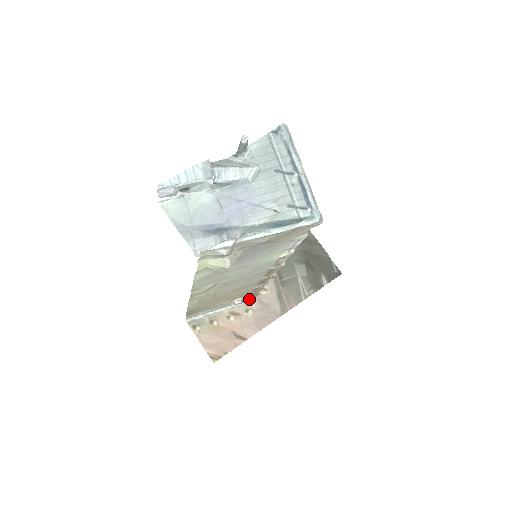
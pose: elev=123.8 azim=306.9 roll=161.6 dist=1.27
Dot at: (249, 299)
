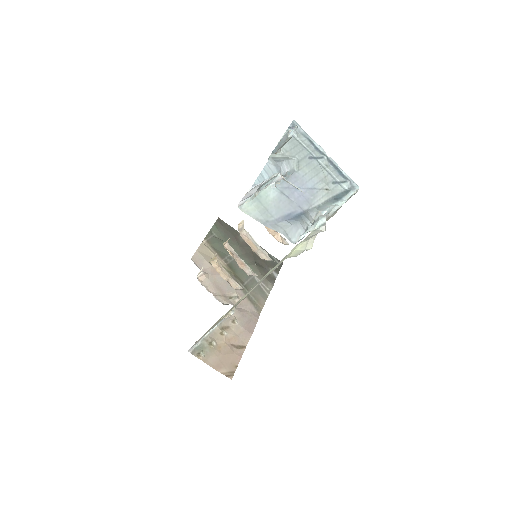
Dot at: occluded
